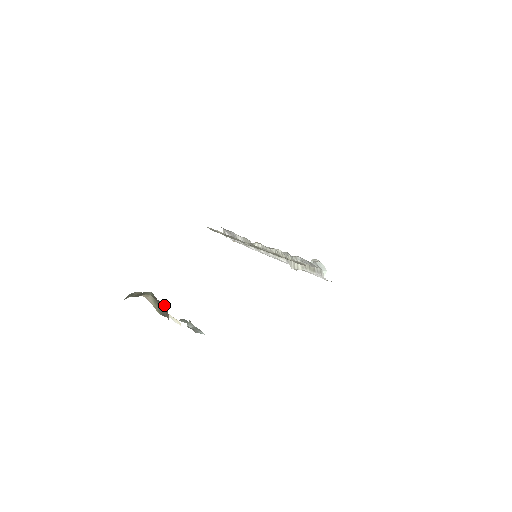
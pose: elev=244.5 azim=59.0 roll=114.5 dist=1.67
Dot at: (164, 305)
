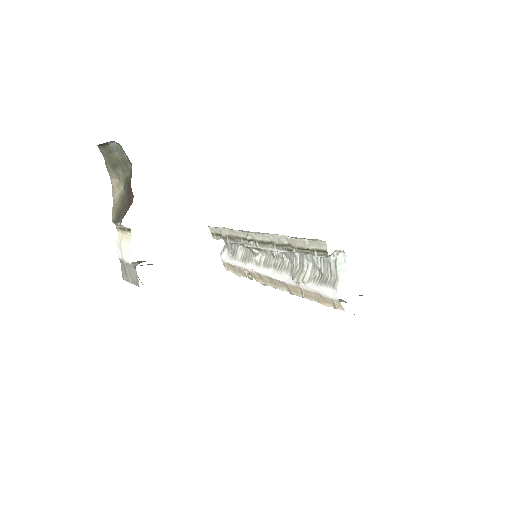
Dot at: (131, 200)
